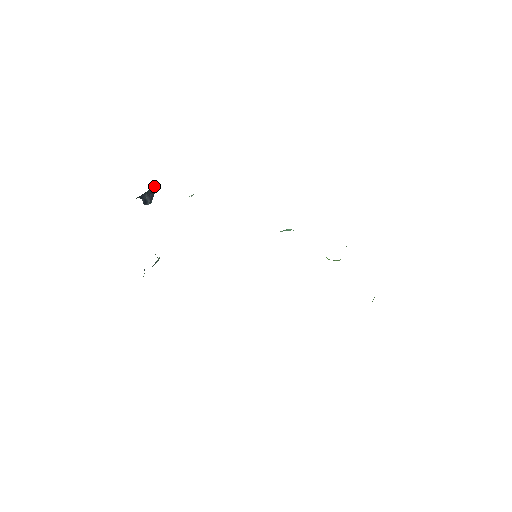
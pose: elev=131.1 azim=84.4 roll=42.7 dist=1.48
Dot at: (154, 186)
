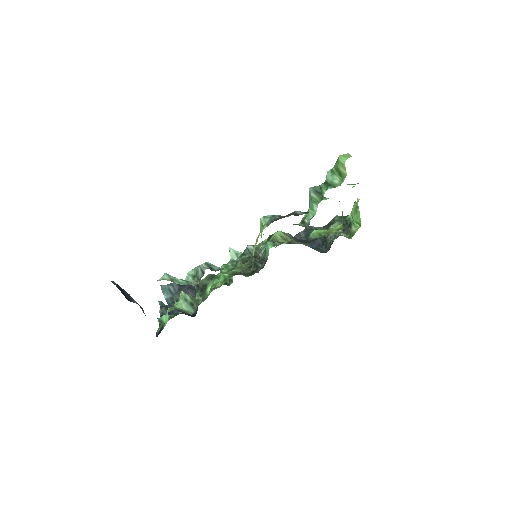
Dot at: occluded
